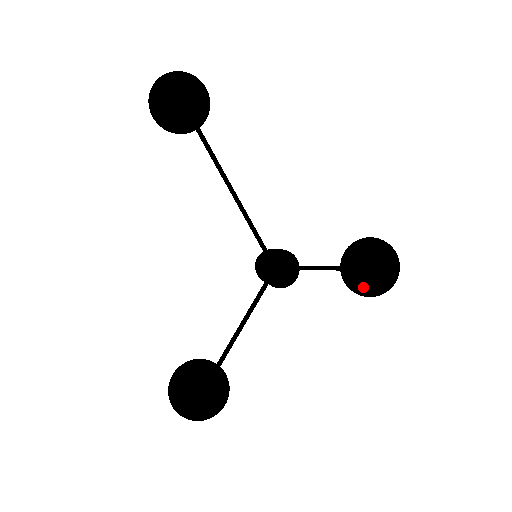
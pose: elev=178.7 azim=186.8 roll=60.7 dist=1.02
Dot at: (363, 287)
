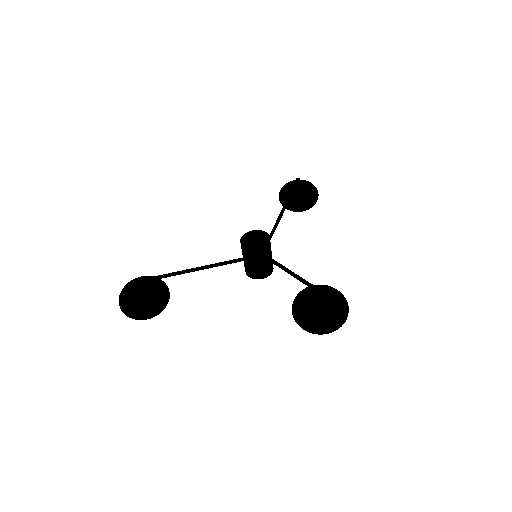
Dot at: (299, 304)
